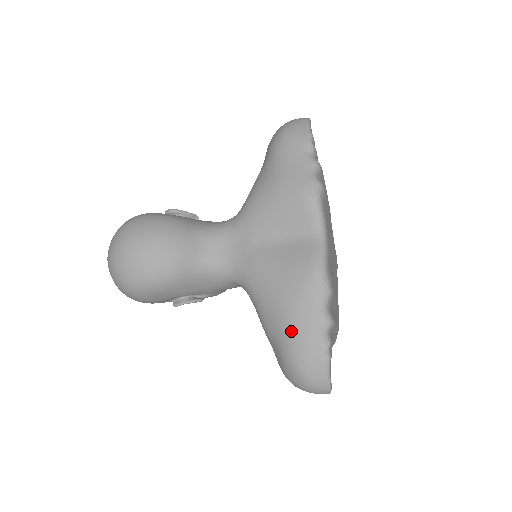
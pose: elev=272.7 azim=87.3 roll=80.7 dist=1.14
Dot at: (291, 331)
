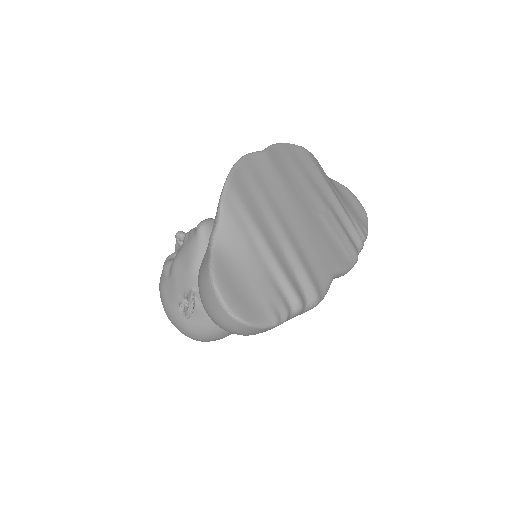
Dot at: occluded
